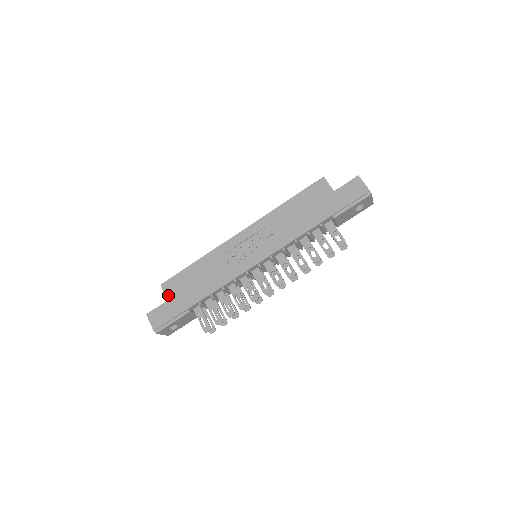
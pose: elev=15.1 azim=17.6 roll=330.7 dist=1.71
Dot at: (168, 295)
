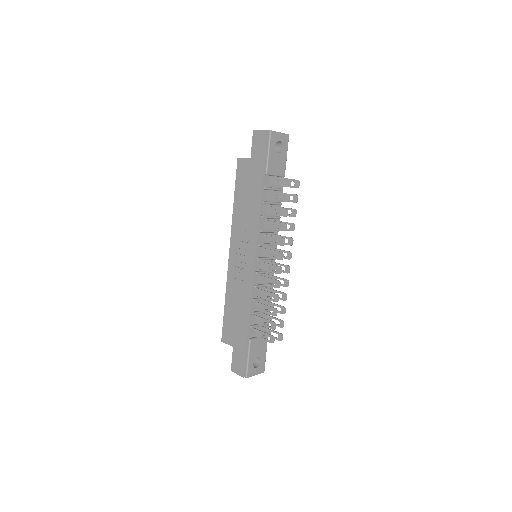
Dot at: (230, 343)
